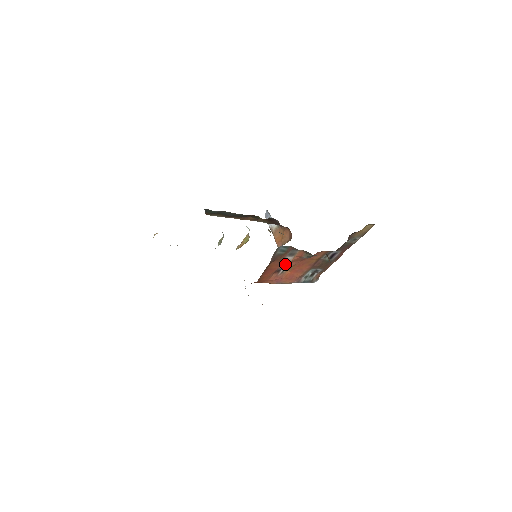
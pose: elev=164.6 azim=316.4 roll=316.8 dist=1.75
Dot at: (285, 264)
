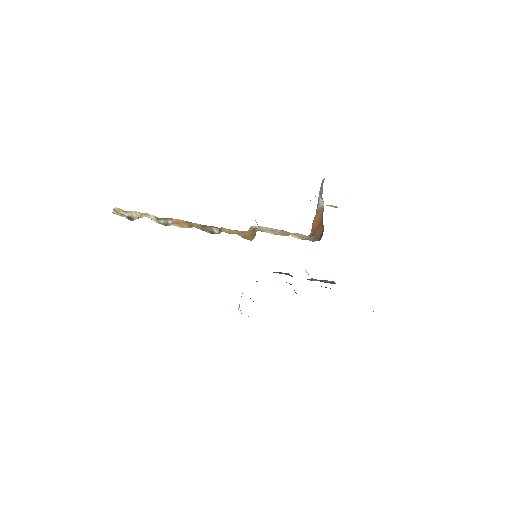
Dot at: occluded
